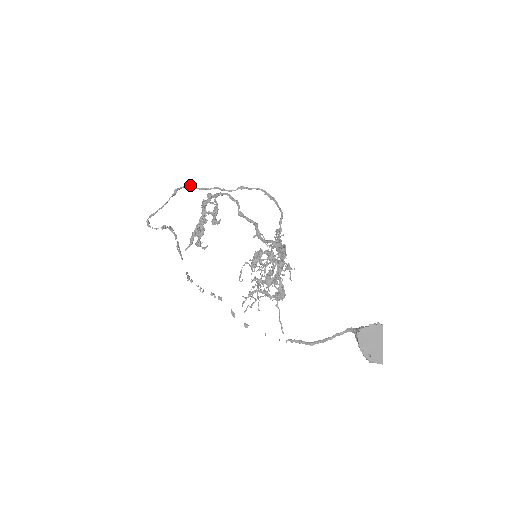
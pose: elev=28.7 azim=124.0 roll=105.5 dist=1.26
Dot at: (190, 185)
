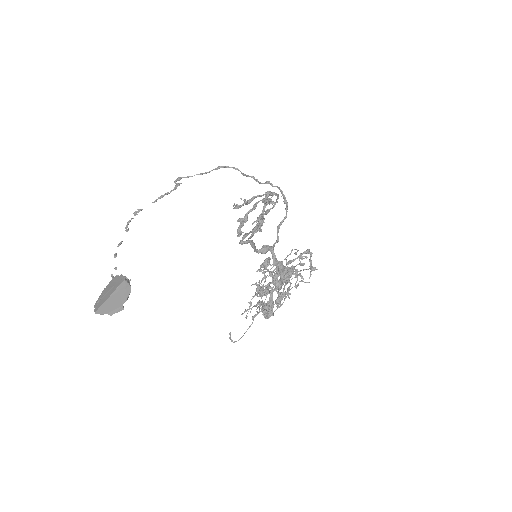
Dot at: occluded
